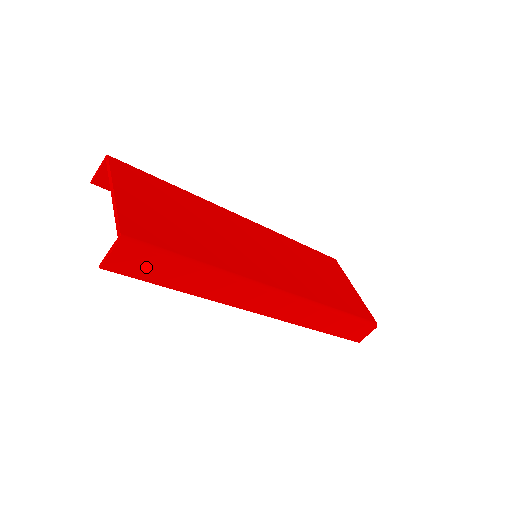
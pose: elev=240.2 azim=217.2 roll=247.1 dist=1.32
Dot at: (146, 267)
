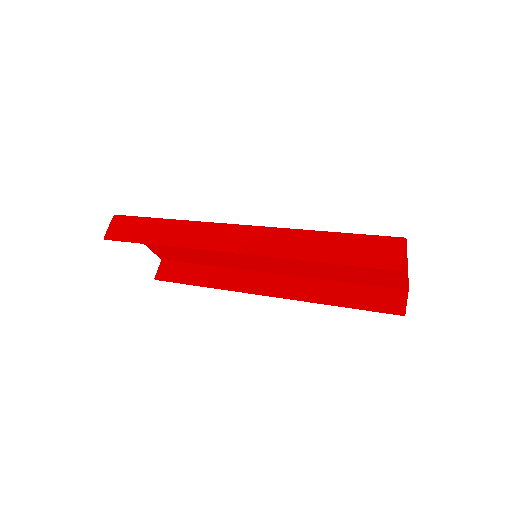
Dot at: (130, 229)
